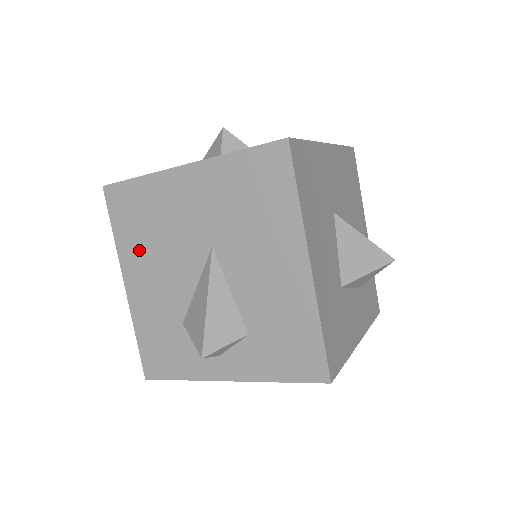
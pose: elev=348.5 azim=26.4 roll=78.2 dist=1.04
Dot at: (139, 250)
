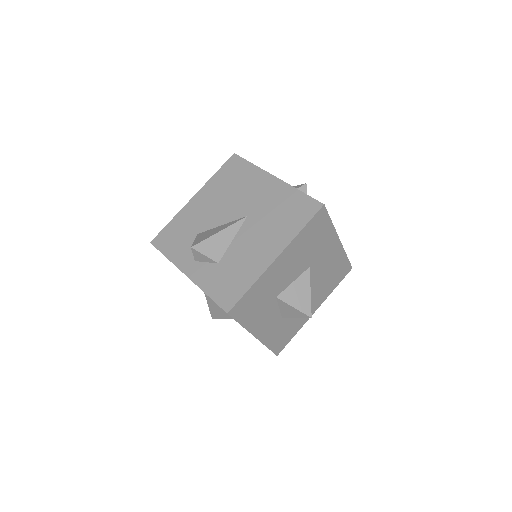
Dot at: (217, 190)
